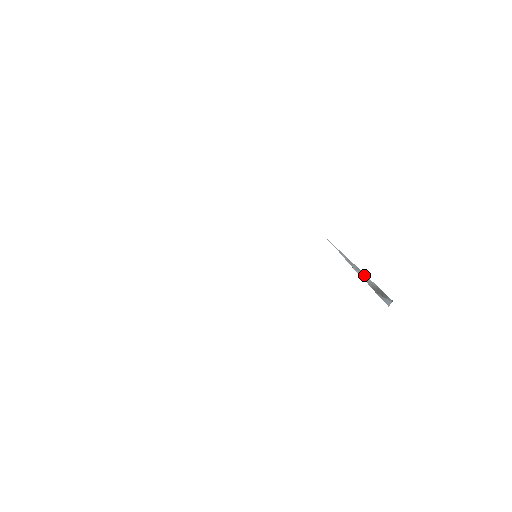
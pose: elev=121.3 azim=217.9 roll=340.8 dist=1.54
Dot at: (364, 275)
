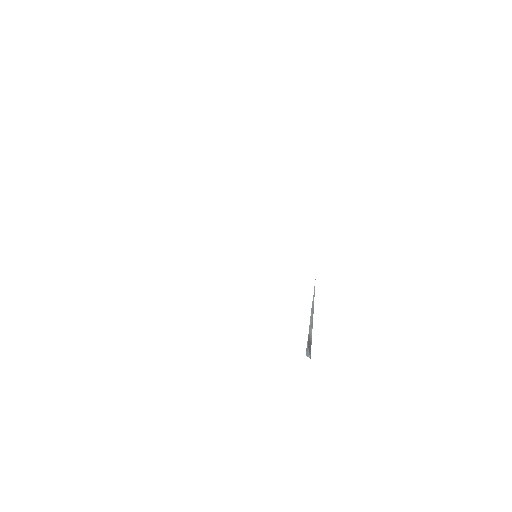
Dot at: (312, 326)
